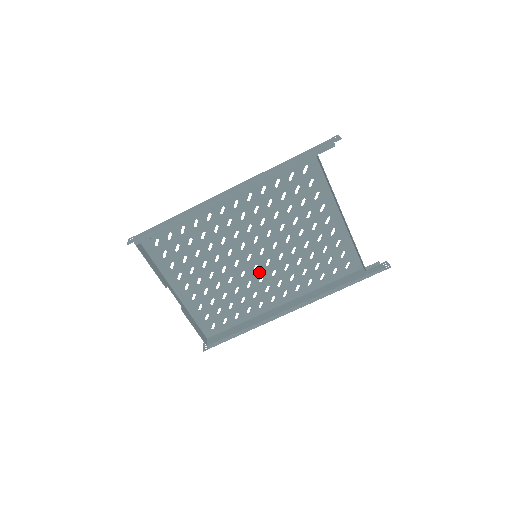
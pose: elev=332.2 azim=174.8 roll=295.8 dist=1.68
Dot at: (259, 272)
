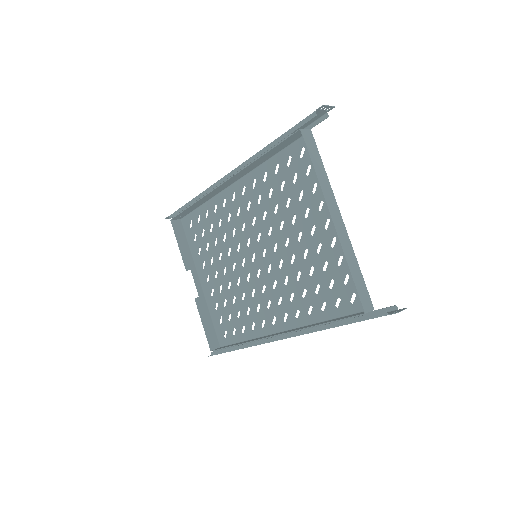
Dot at: (262, 279)
